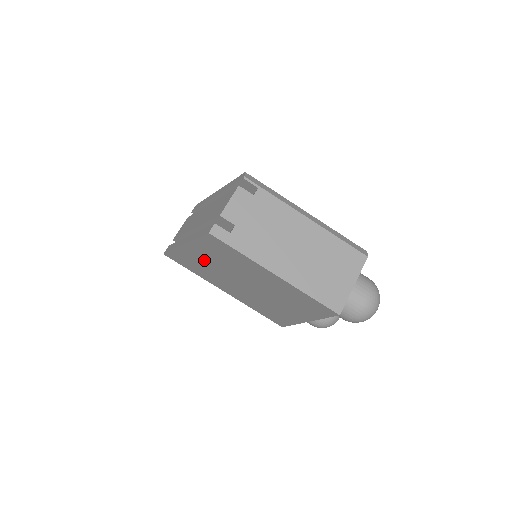
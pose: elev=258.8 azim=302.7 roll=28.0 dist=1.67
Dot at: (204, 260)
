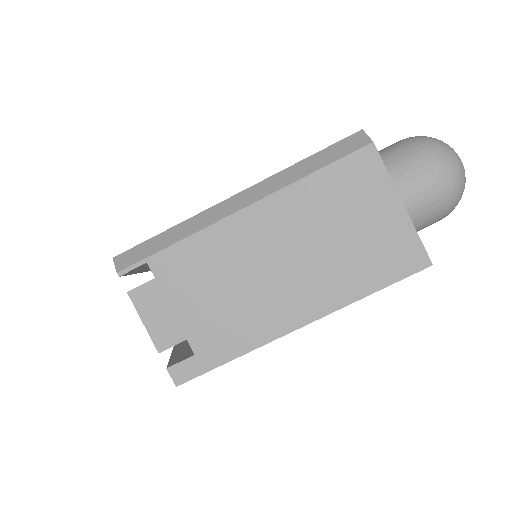
Dot at: occluded
